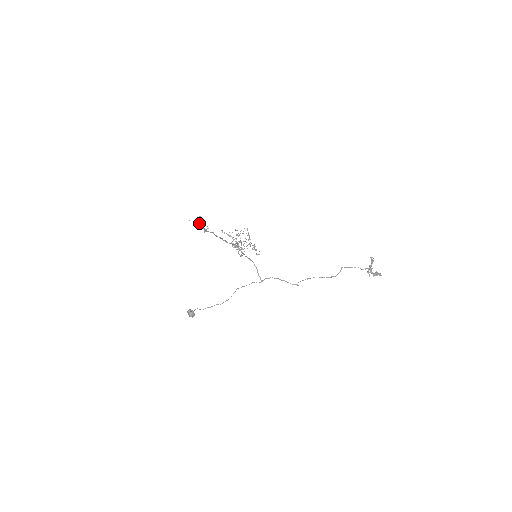
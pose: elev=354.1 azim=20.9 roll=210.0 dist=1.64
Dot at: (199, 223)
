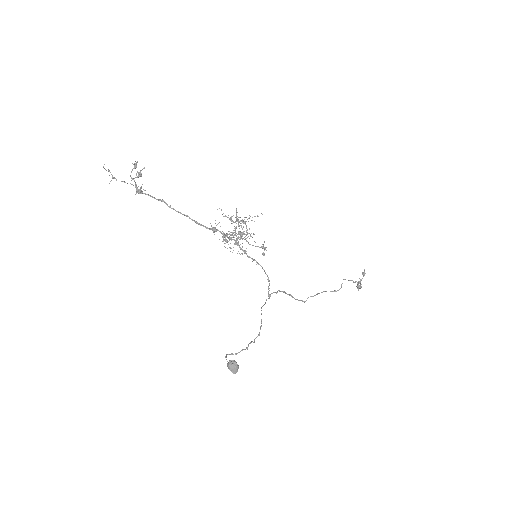
Dot at: (137, 177)
